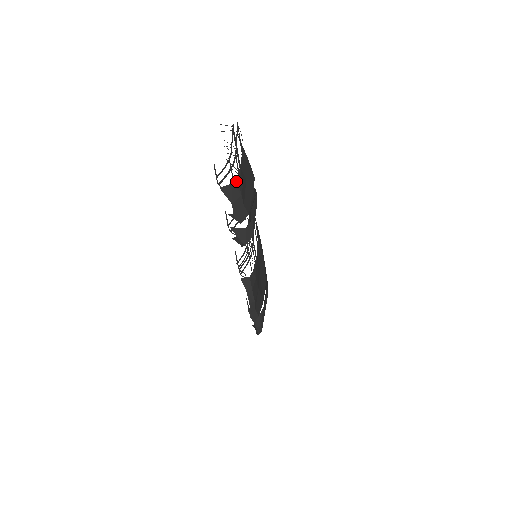
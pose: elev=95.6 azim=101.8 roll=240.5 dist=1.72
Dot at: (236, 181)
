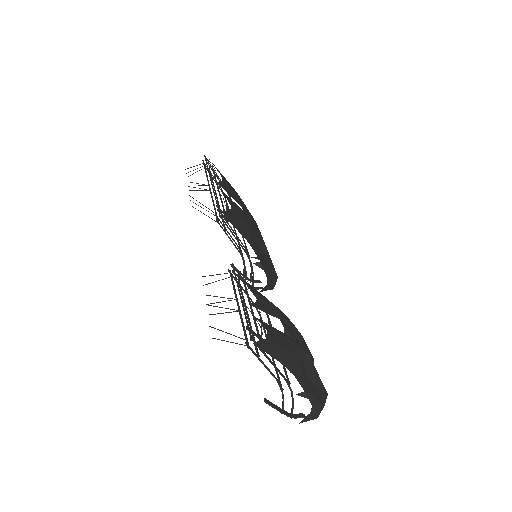
Dot at: (312, 408)
